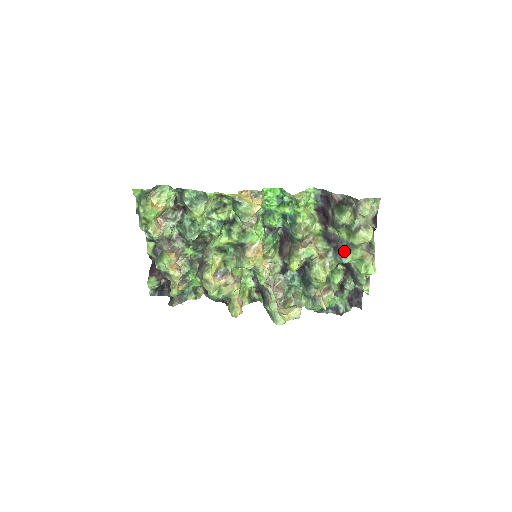
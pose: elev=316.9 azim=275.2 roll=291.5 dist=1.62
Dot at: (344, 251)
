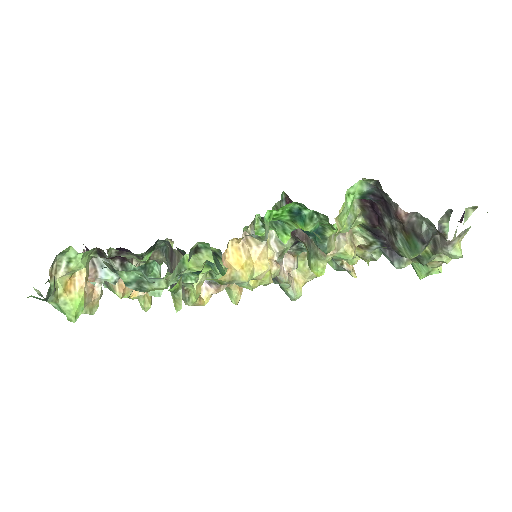
Dot at: (399, 256)
